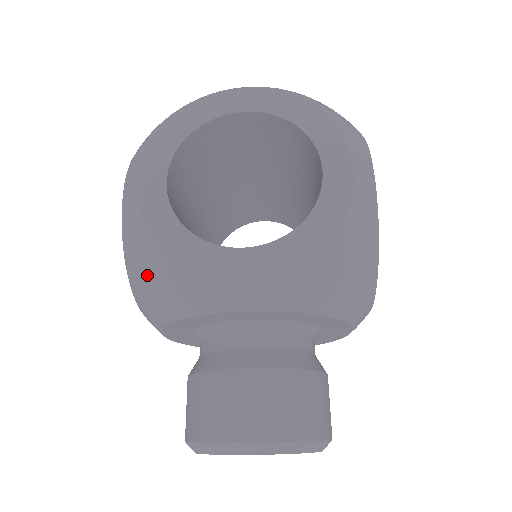
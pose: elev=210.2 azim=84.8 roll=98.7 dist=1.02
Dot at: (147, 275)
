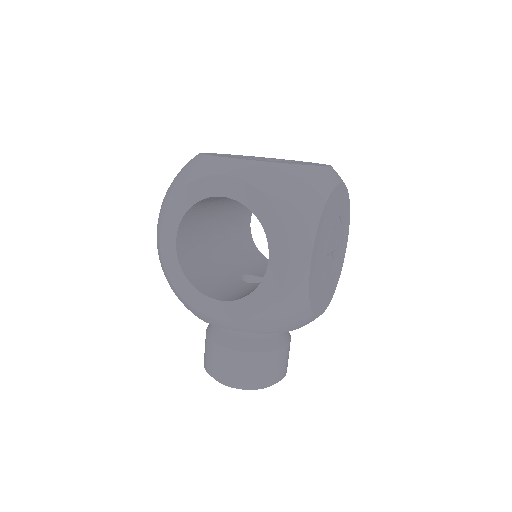
Dot at: occluded
